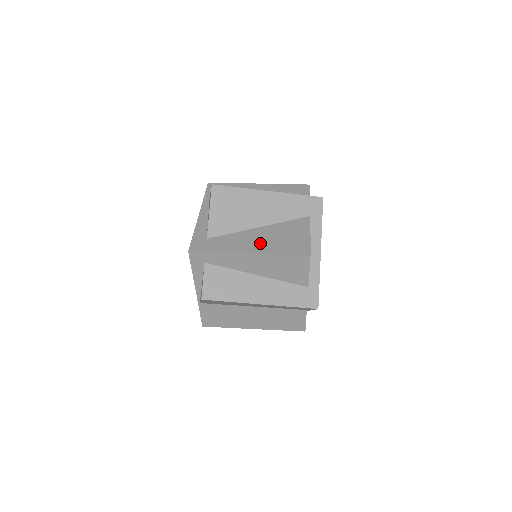
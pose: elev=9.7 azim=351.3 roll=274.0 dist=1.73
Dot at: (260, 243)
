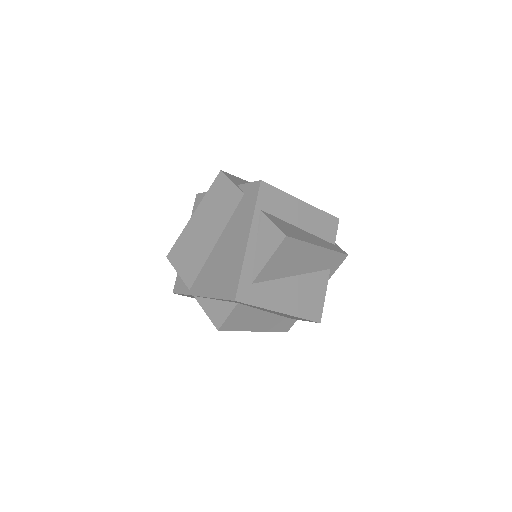
Dot at: (291, 300)
